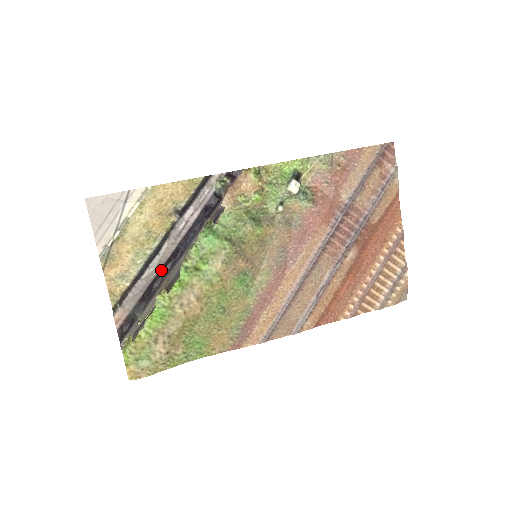
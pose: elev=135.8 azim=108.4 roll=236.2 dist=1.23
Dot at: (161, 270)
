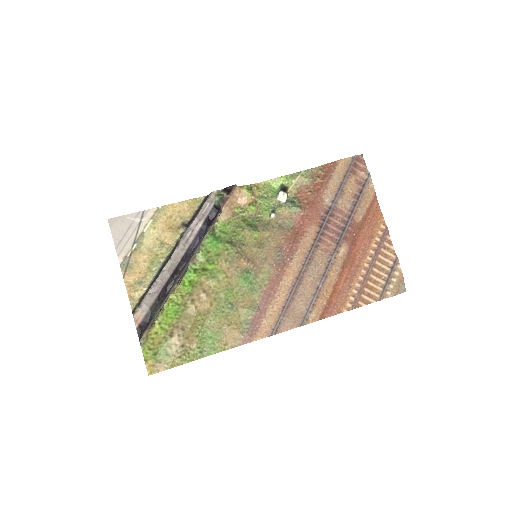
Dot at: (173, 273)
